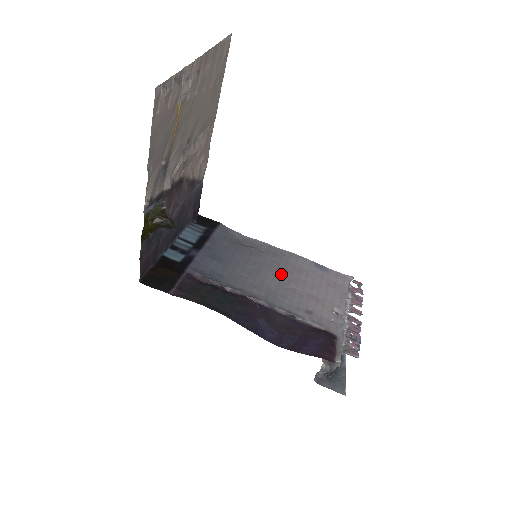
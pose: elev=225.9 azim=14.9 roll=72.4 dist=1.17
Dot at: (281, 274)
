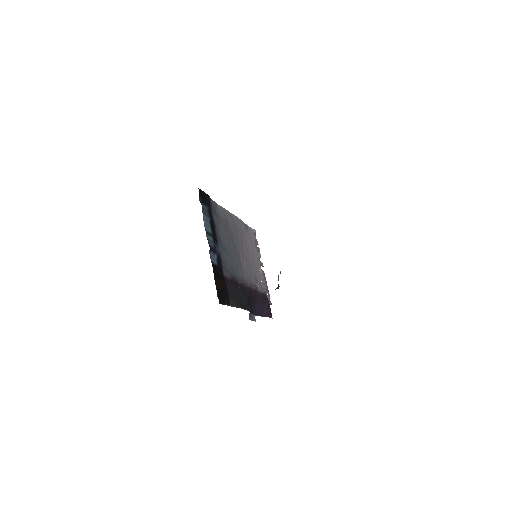
Dot at: (242, 247)
